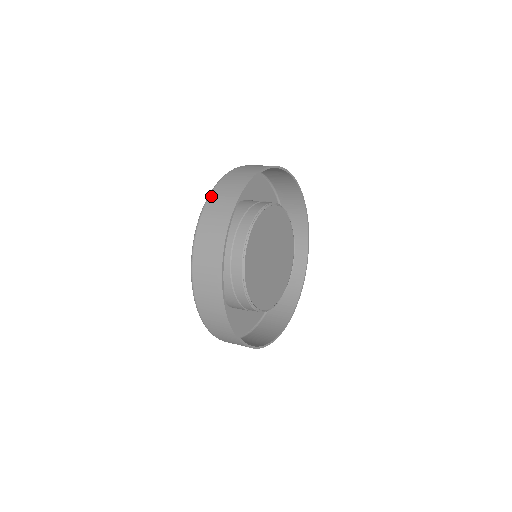
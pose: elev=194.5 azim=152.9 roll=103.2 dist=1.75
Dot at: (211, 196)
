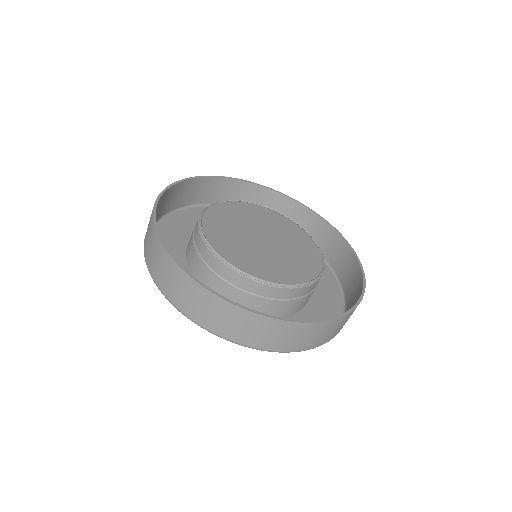
Dot at: occluded
